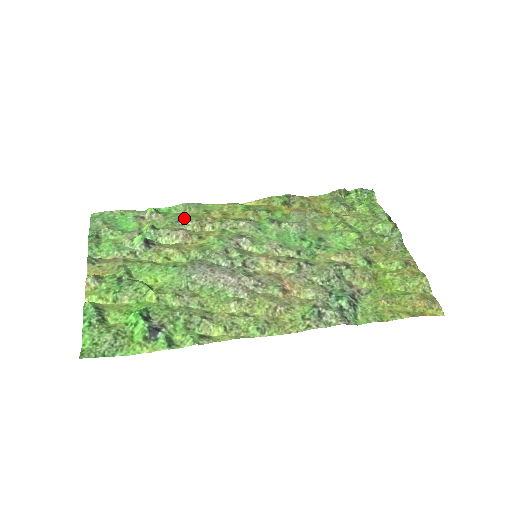
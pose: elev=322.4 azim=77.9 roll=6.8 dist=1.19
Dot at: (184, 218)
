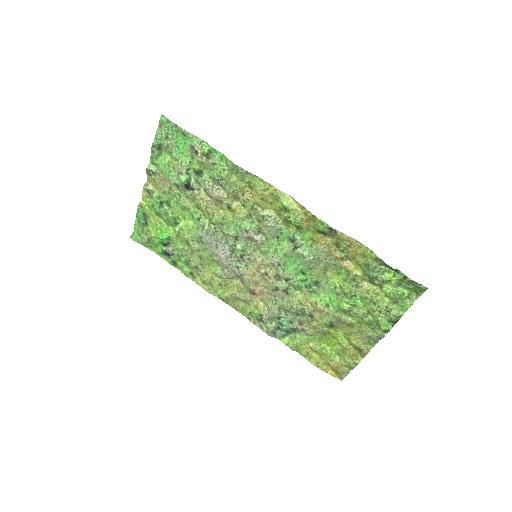
Dot at: (226, 181)
